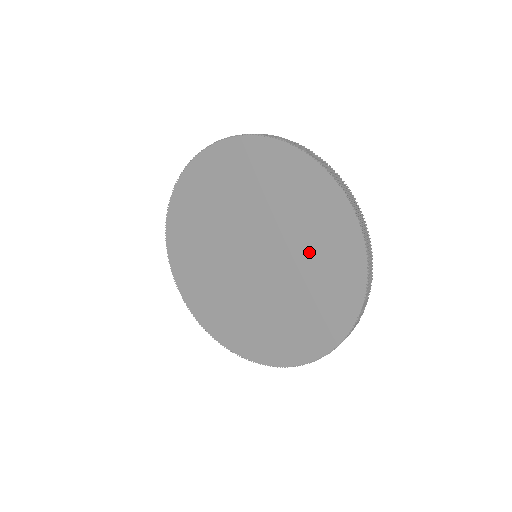
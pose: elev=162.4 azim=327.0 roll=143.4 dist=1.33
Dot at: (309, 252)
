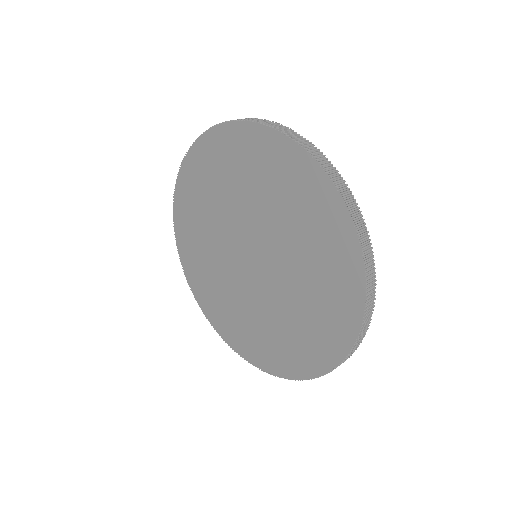
Dot at: (293, 316)
